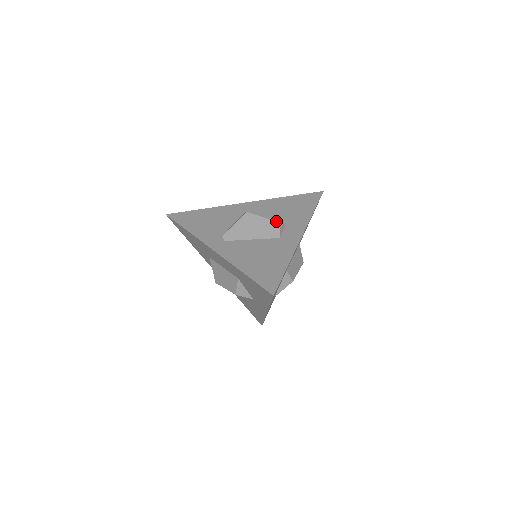
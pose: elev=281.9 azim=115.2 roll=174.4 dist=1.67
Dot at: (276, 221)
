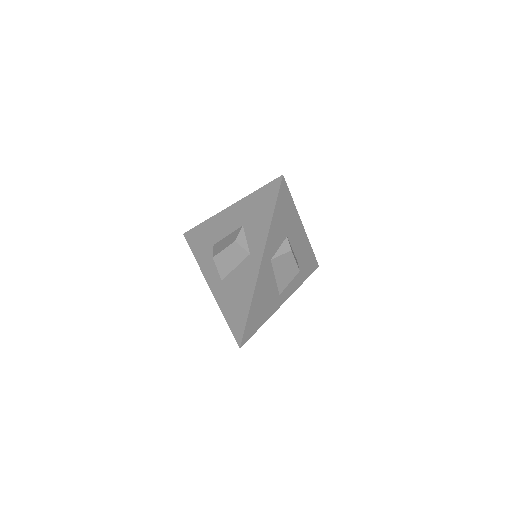
Dot at: occluded
